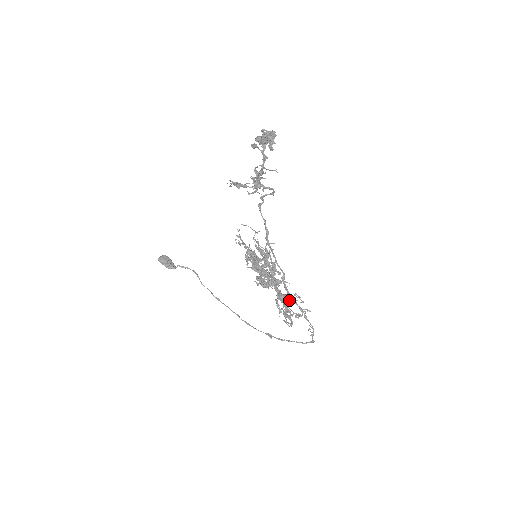
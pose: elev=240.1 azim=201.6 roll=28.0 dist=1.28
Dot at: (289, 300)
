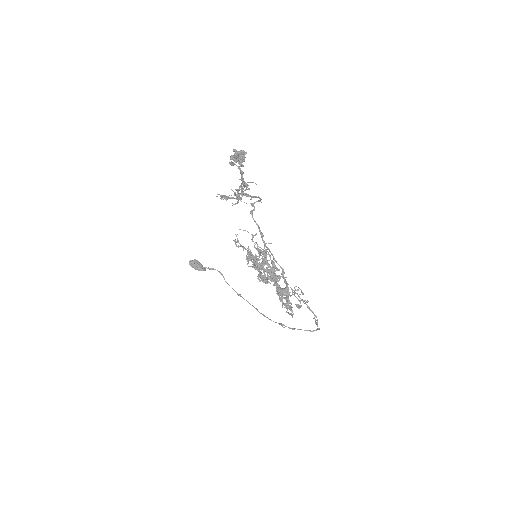
Dot at: (288, 293)
